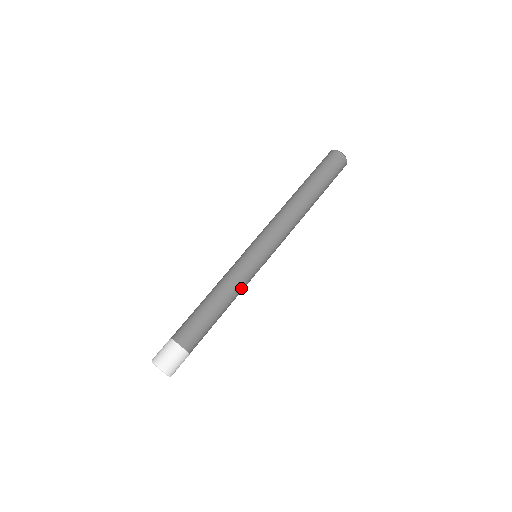
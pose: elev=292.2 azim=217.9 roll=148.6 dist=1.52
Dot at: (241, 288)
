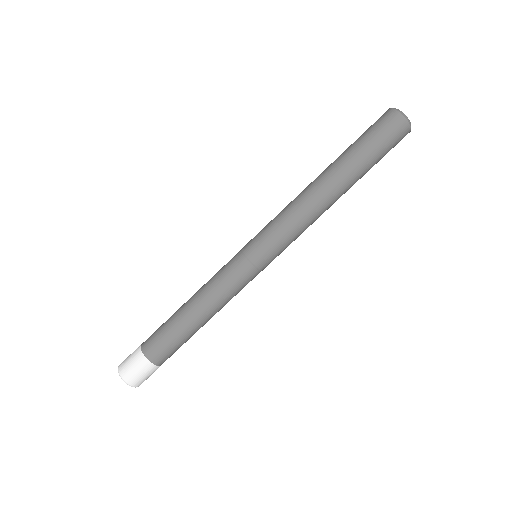
Dot at: (223, 293)
